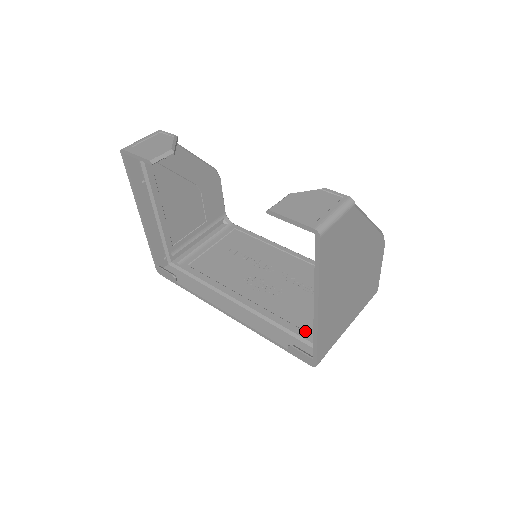
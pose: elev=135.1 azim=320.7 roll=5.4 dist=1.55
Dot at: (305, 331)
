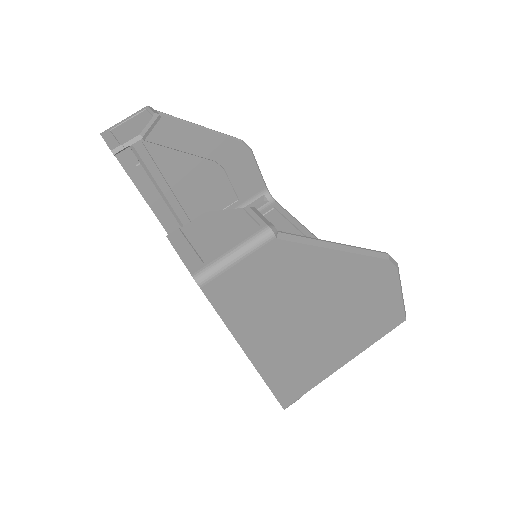
Dot at: occluded
